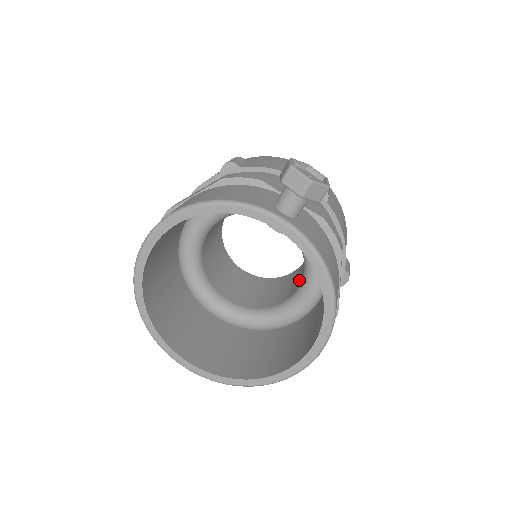
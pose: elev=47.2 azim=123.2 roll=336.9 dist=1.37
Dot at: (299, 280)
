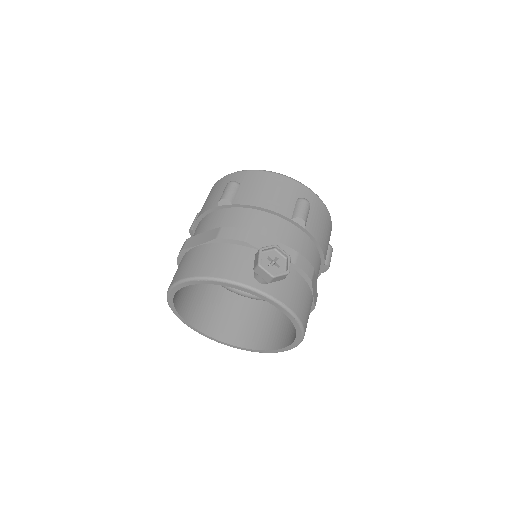
Dot at: occluded
